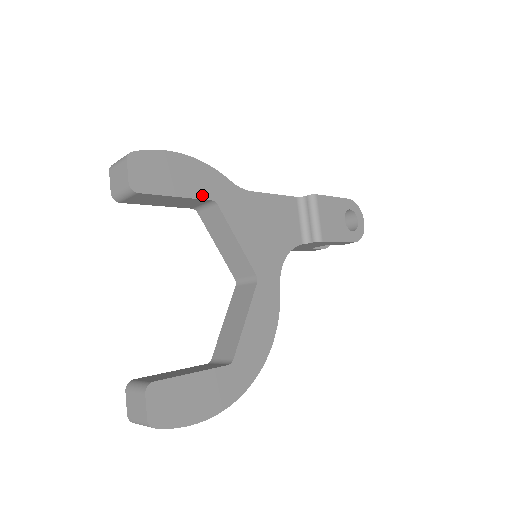
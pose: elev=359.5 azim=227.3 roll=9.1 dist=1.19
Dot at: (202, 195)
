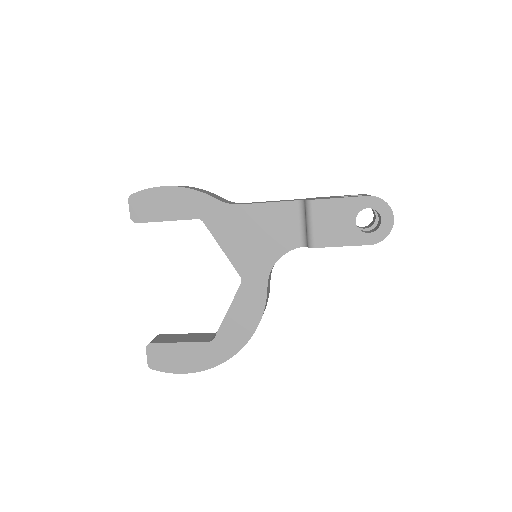
Dot at: (188, 216)
